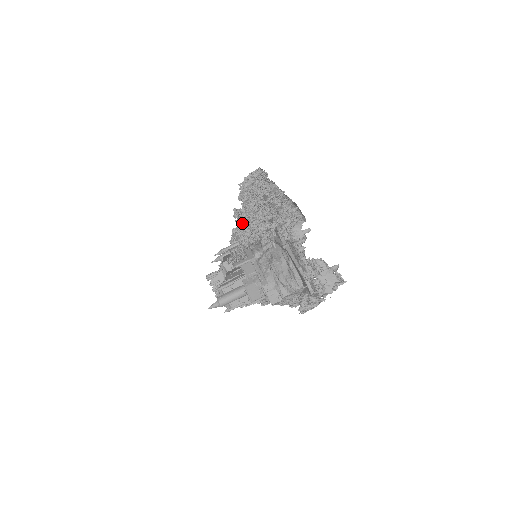
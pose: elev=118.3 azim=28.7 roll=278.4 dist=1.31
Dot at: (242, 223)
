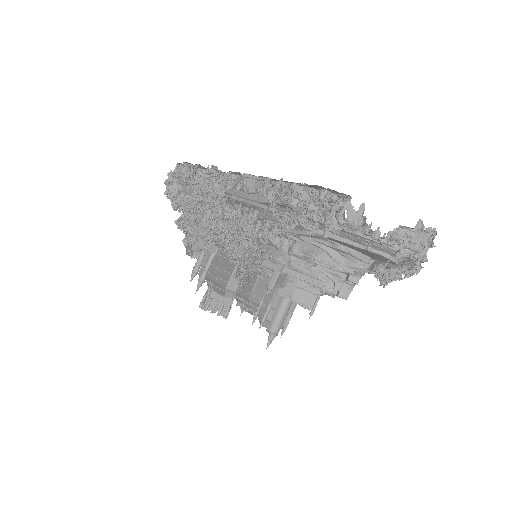
Dot at: occluded
